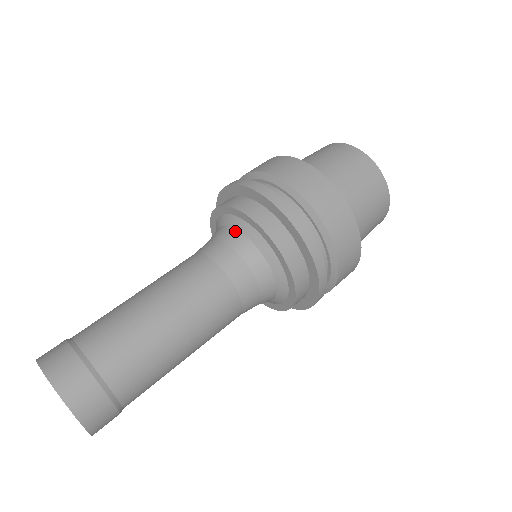
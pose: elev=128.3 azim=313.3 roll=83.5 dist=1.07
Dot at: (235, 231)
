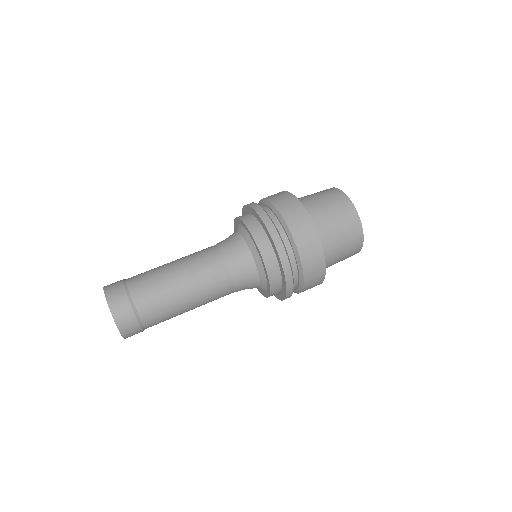
Dot at: (234, 232)
